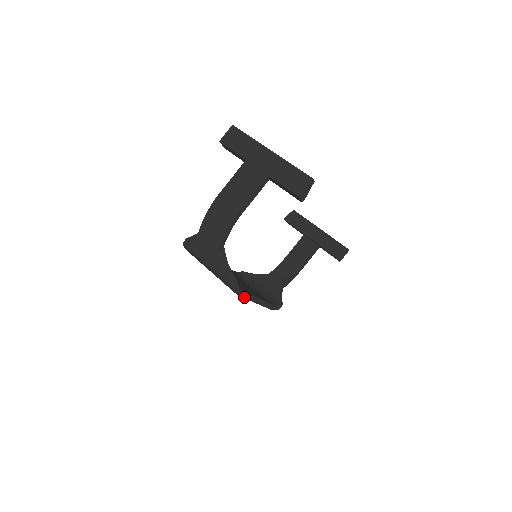
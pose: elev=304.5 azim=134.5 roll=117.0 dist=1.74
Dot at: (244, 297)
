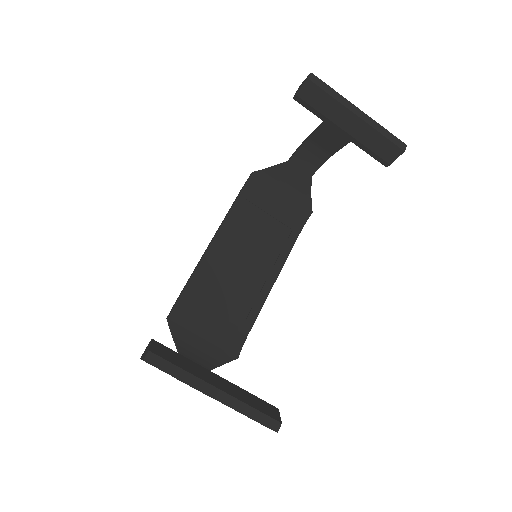
Dot at: occluded
